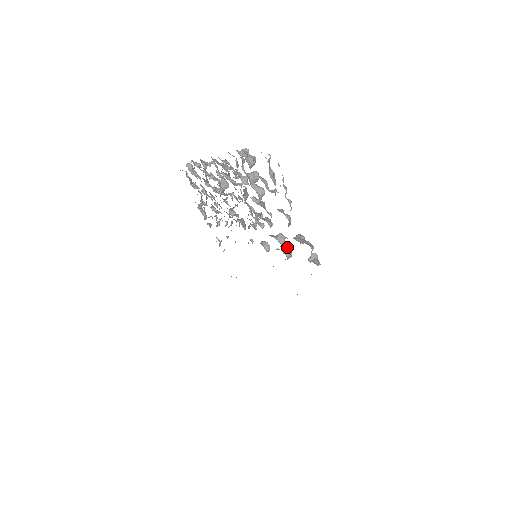
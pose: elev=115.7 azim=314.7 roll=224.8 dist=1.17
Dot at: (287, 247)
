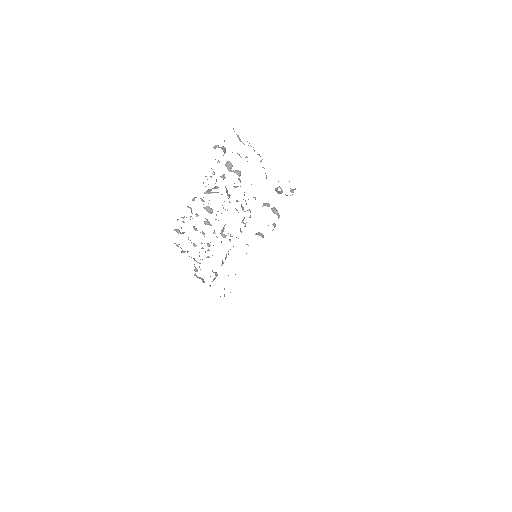
Dot at: (273, 209)
